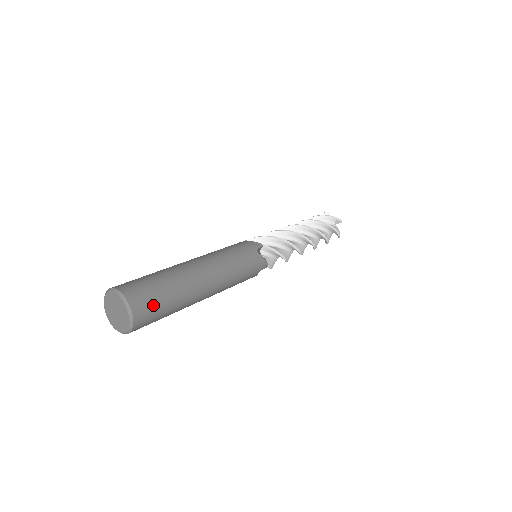
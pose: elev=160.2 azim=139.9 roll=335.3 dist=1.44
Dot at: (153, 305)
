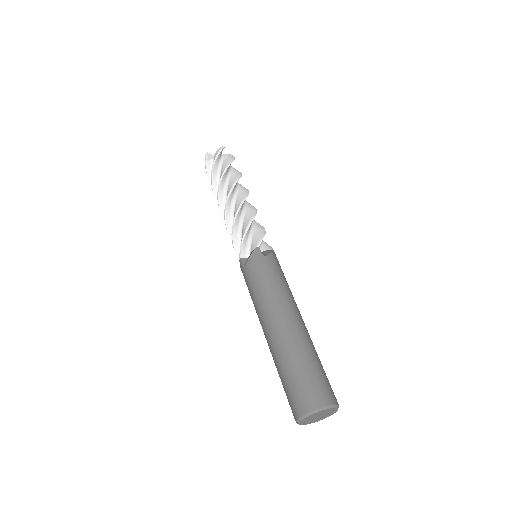
Dot at: (325, 382)
